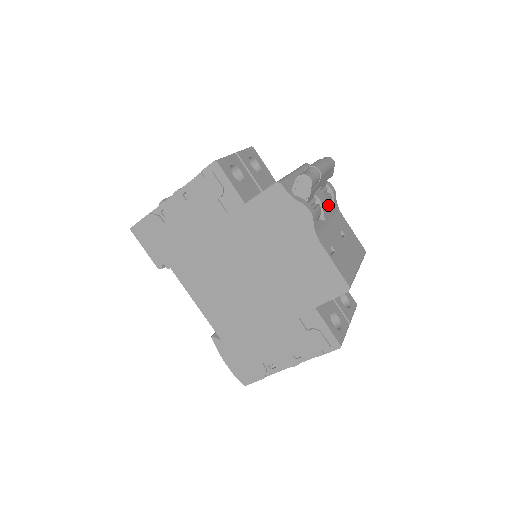
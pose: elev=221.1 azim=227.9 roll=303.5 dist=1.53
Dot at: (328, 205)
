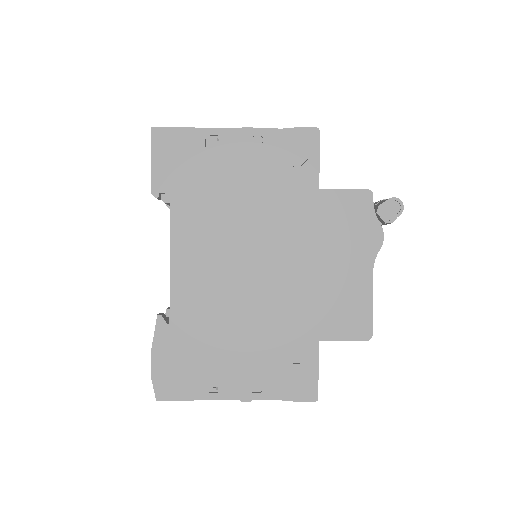
Dot at: occluded
